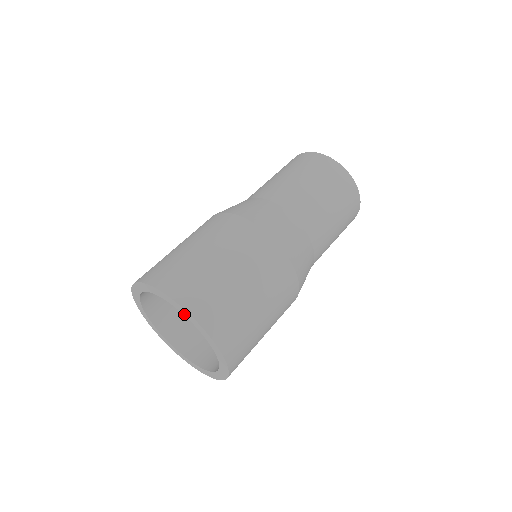
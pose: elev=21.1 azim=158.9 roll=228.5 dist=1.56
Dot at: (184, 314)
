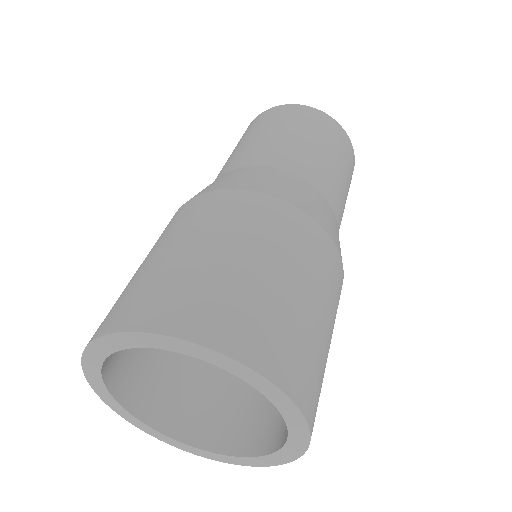
Dot at: (280, 408)
